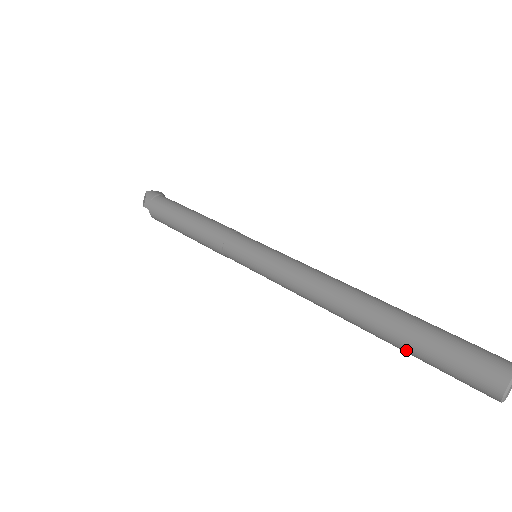
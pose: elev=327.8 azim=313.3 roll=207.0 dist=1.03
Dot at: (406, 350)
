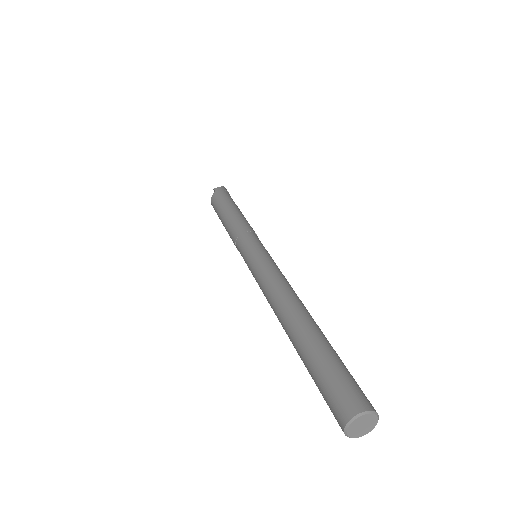
Dot at: (308, 354)
